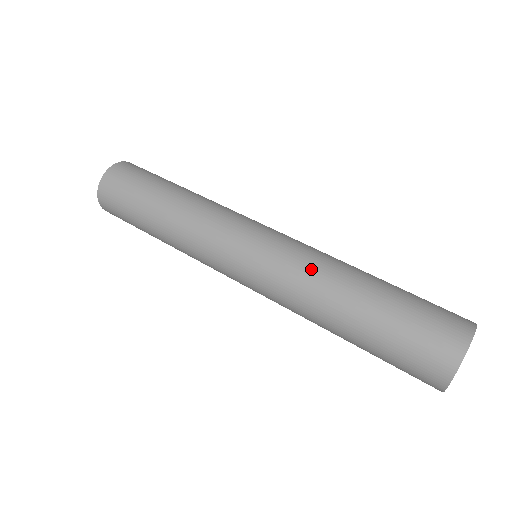
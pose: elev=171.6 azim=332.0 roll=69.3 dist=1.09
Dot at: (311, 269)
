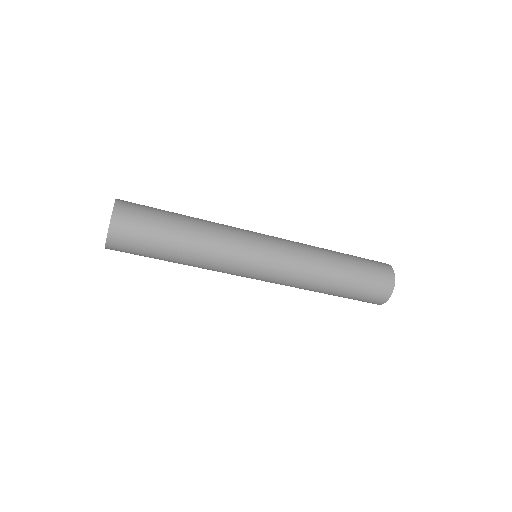
Dot at: (308, 268)
